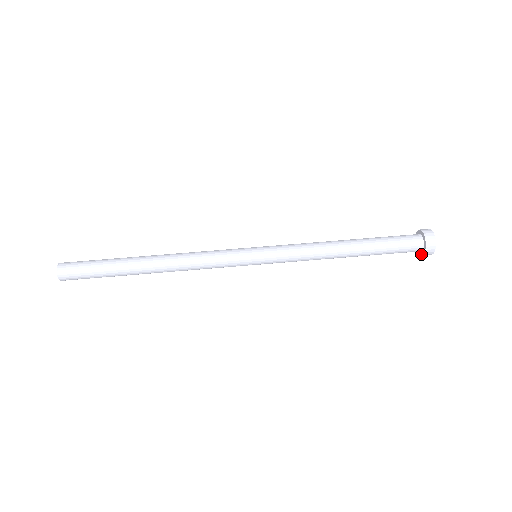
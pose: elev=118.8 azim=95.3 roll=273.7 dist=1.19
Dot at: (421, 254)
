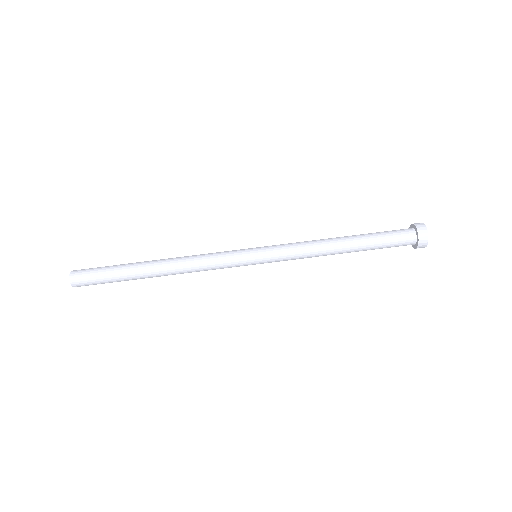
Dot at: (416, 247)
